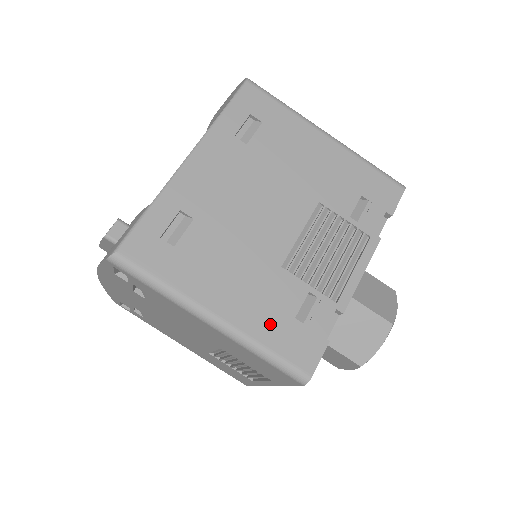
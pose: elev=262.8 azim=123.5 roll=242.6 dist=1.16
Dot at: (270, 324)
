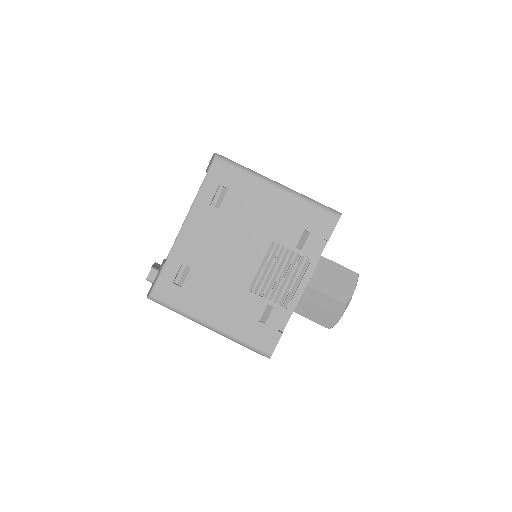
Dot at: (244, 327)
